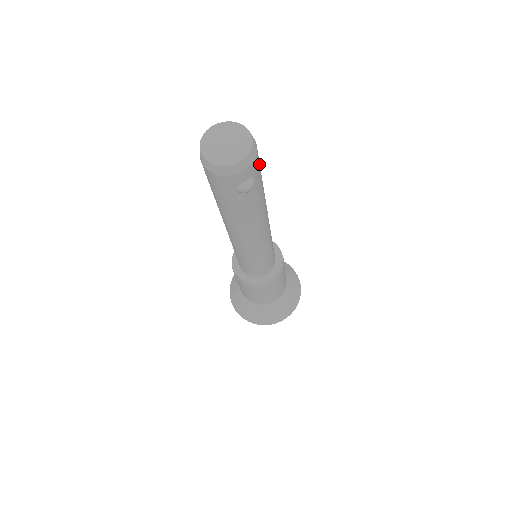
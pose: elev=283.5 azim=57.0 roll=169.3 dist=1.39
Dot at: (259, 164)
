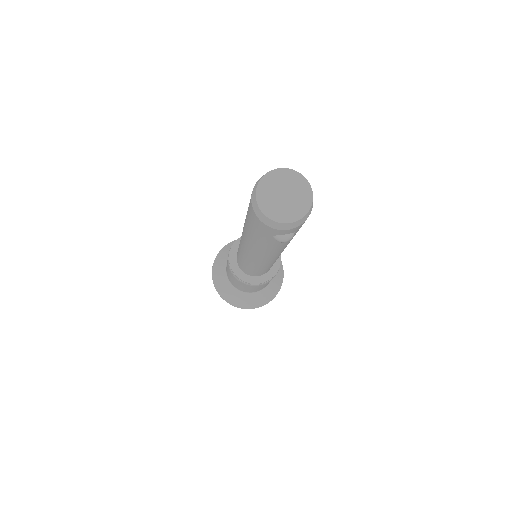
Dot at: occluded
